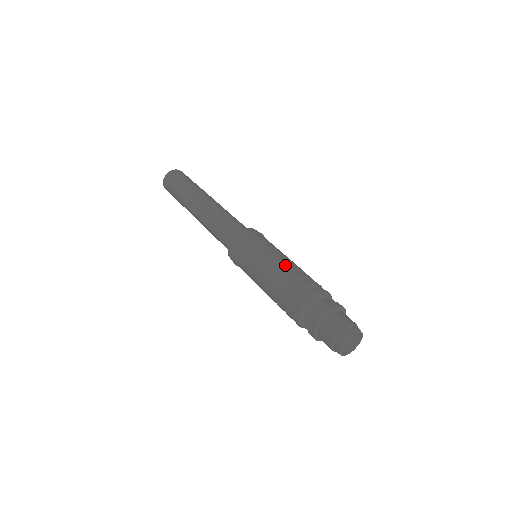
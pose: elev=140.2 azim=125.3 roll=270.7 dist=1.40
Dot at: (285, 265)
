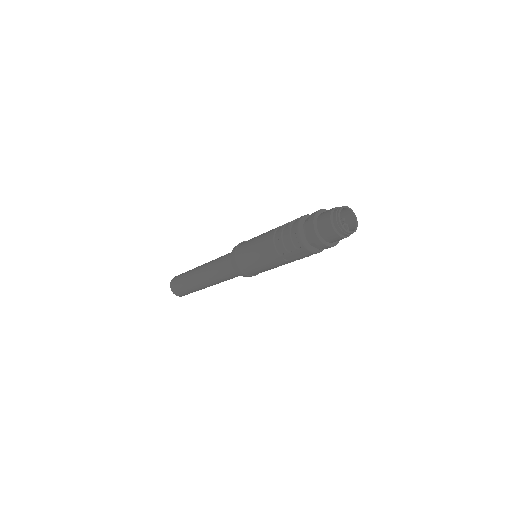
Dot at: (268, 237)
